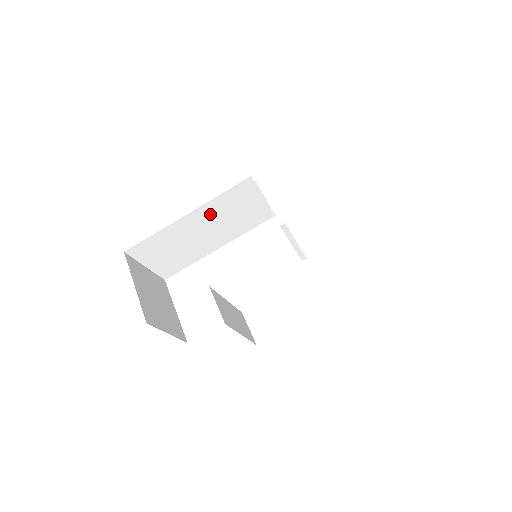
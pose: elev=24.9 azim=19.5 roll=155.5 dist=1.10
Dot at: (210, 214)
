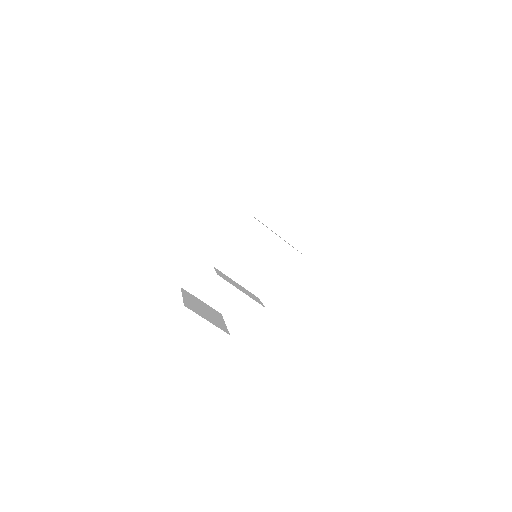
Dot at: (226, 247)
